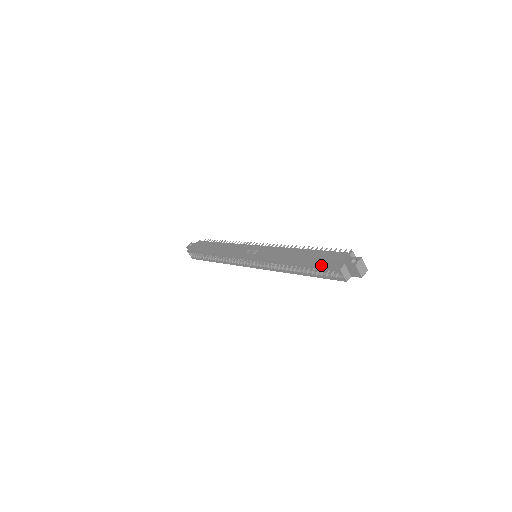
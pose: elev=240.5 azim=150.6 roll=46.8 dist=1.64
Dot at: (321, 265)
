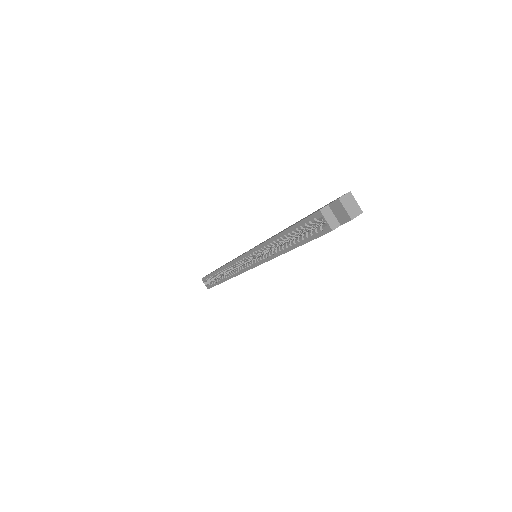
Dot at: (303, 219)
